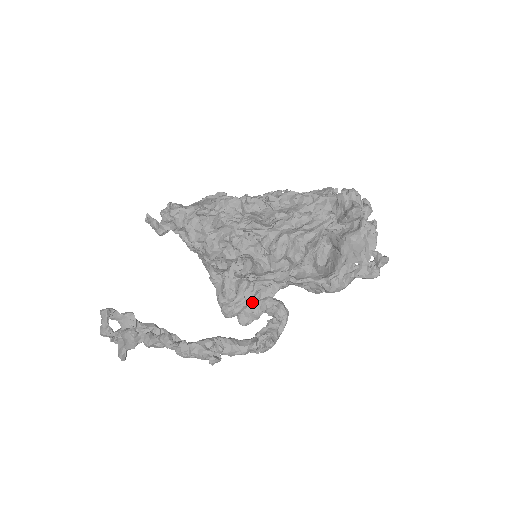
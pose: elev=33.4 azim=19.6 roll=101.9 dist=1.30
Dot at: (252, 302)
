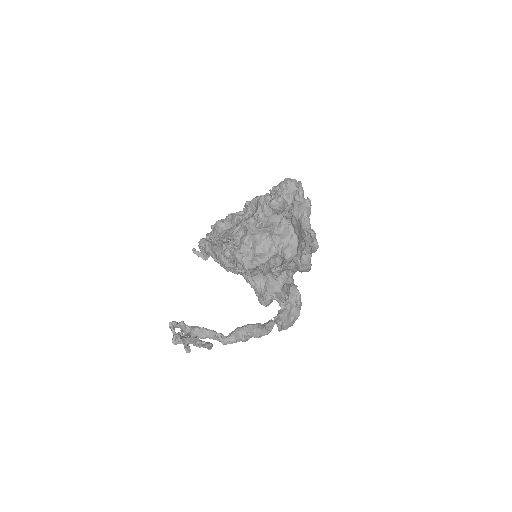
Dot at: (276, 290)
